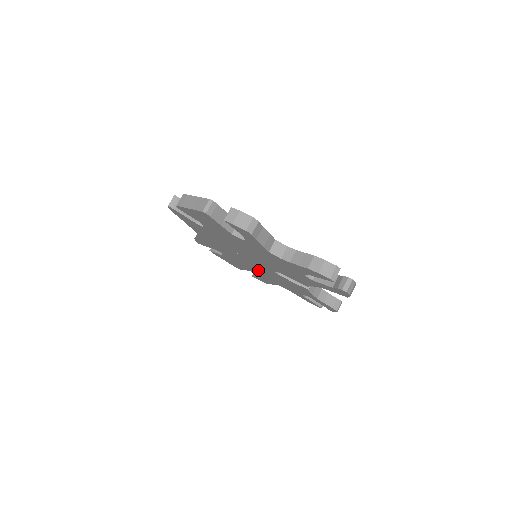
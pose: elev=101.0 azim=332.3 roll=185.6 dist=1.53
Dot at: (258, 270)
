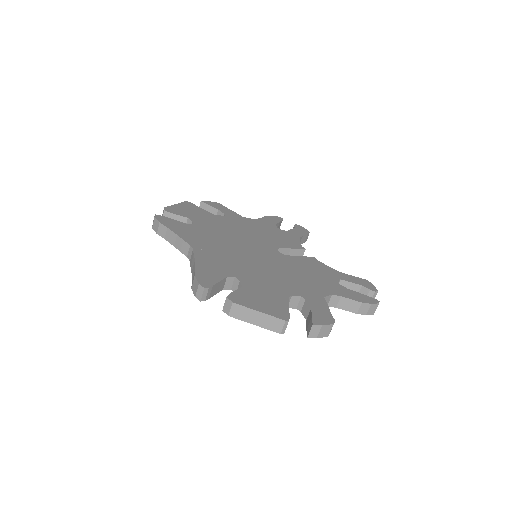
Dot at: occluded
